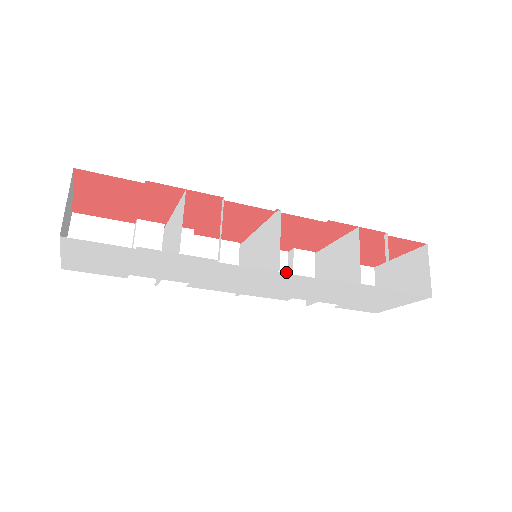
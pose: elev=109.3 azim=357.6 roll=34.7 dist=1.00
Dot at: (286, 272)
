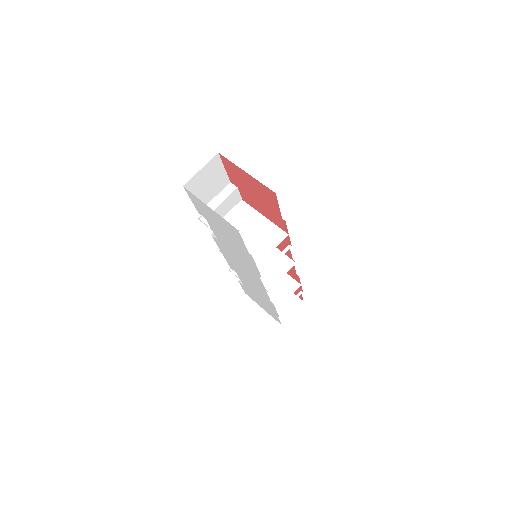
Dot at: occluded
